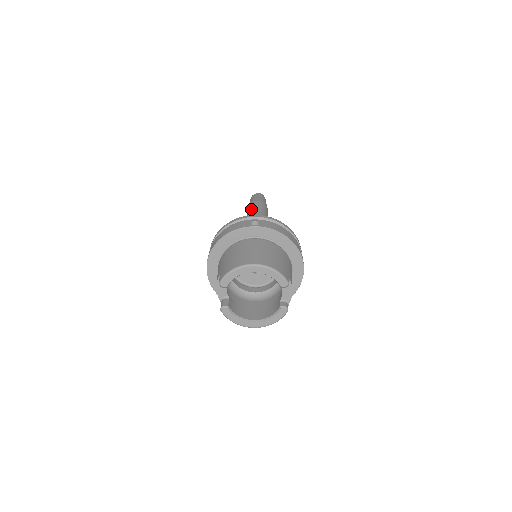
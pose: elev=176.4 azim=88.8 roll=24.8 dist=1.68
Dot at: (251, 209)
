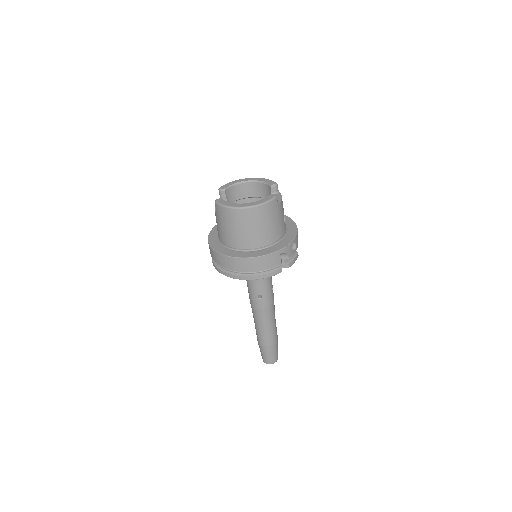
Dot at: occluded
